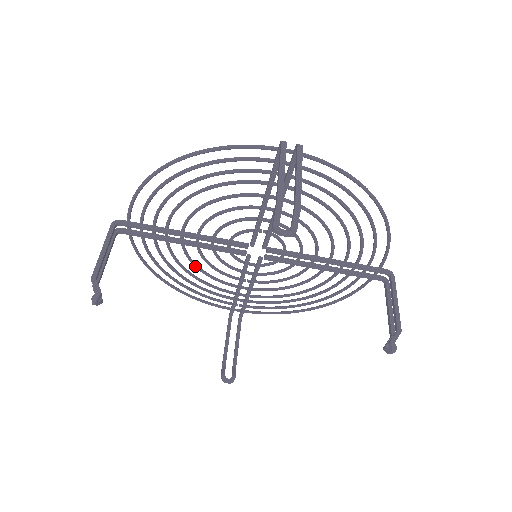
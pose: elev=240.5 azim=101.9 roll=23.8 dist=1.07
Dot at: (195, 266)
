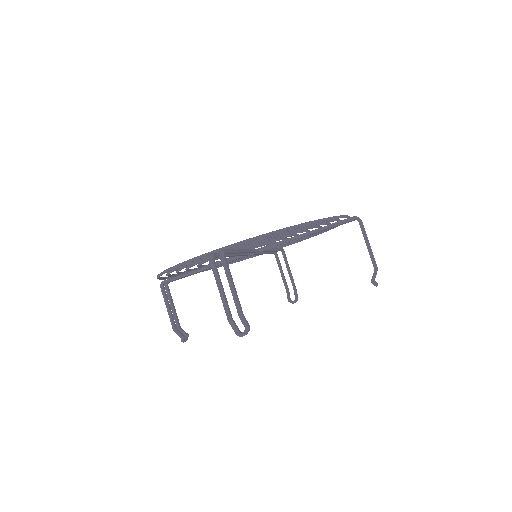
Dot at: occluded
